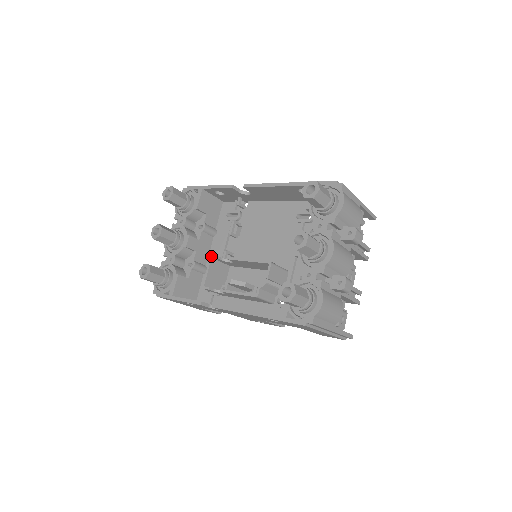
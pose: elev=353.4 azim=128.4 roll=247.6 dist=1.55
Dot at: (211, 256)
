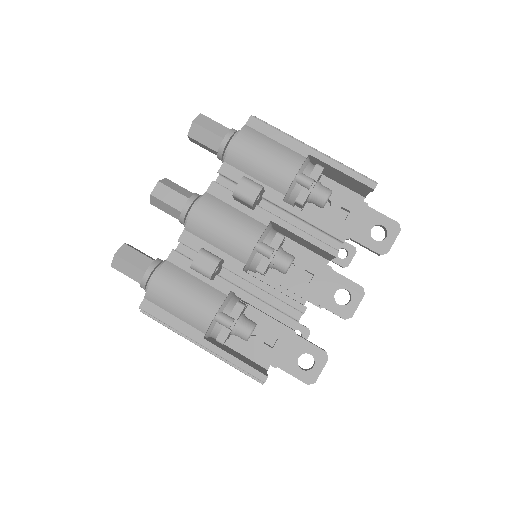
Dot at: occluded
